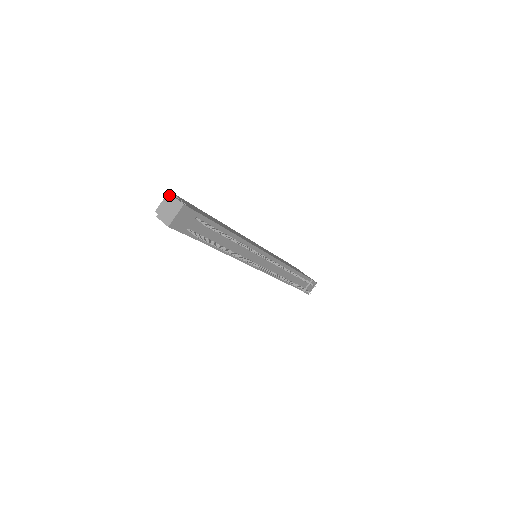
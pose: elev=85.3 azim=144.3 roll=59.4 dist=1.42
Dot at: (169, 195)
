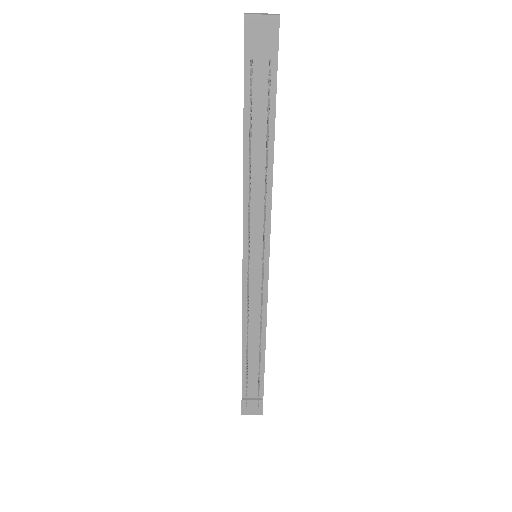
Dot at: occluded
